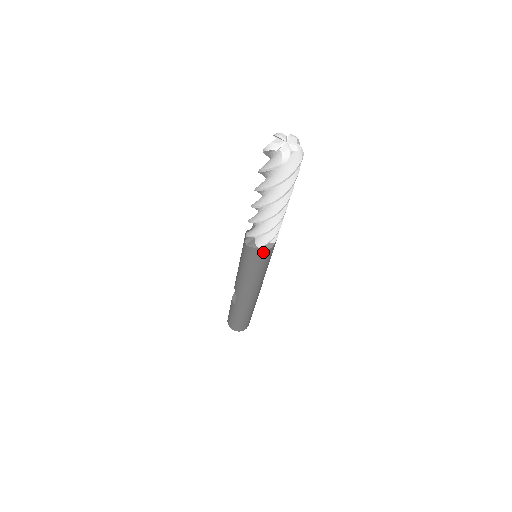
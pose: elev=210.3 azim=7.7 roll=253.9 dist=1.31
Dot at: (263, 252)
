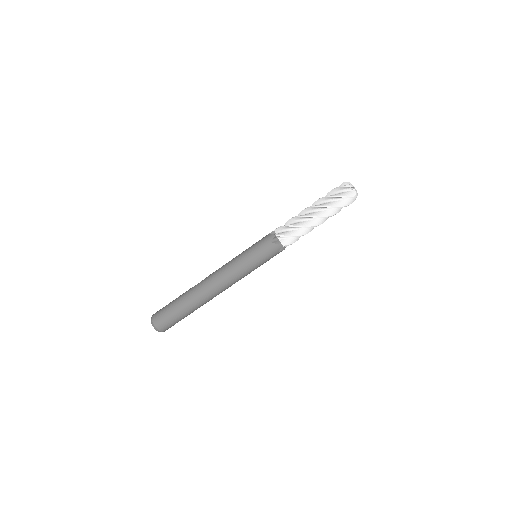
Dot at: (272, 242)
